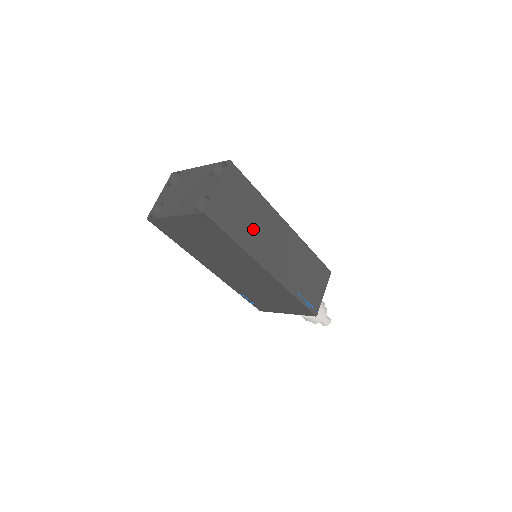
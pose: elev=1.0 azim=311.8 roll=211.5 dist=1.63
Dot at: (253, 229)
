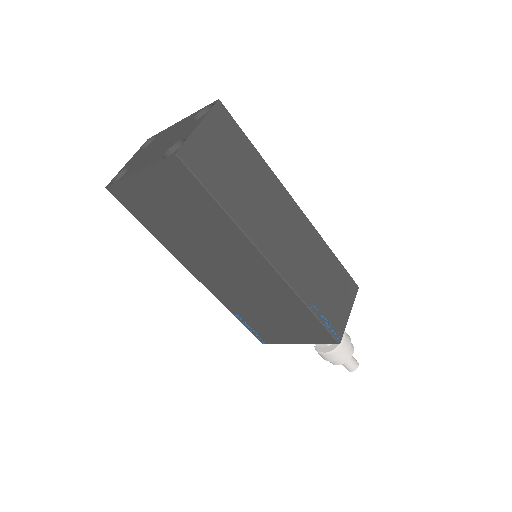
Dot at: (249, 199)
